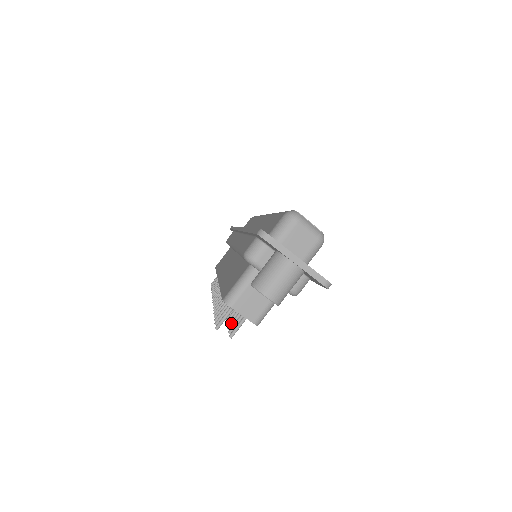
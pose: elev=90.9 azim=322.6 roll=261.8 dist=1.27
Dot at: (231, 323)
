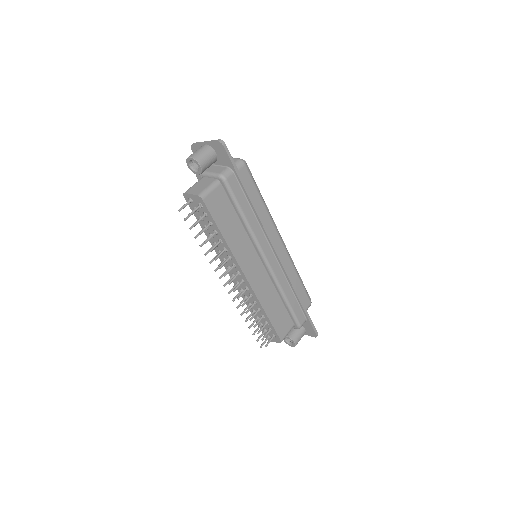
Dot at: (201, 231)
